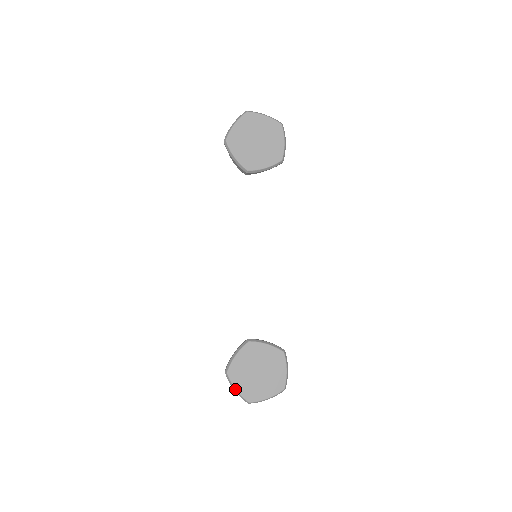
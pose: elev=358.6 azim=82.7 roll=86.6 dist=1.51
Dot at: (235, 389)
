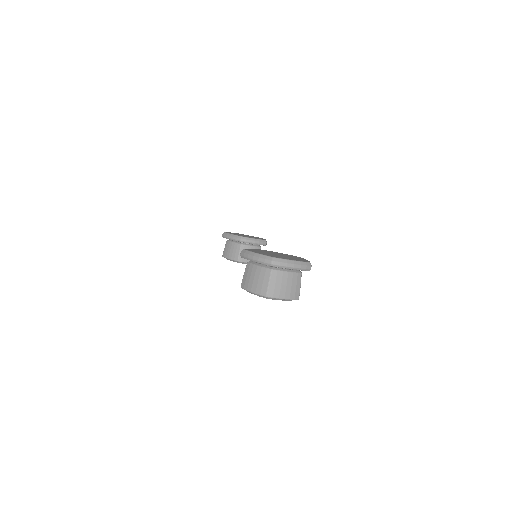
Dot at: (255, 253)
